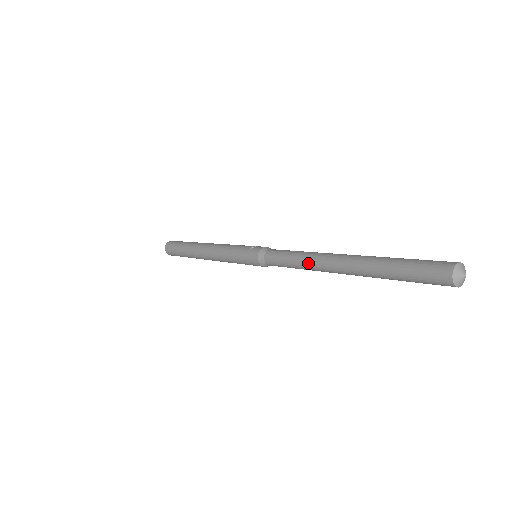
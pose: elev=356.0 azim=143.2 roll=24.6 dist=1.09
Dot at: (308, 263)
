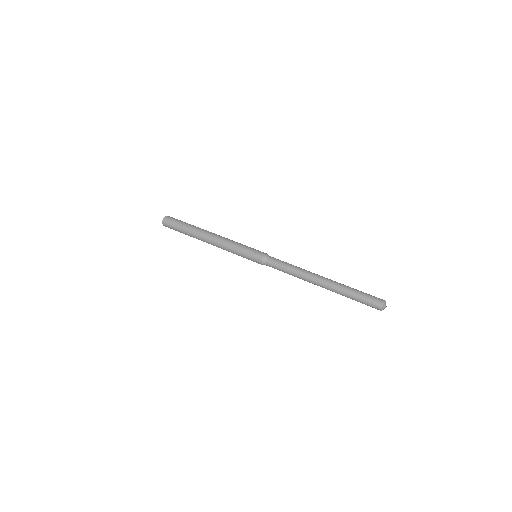
Dot at: (300, 278)
